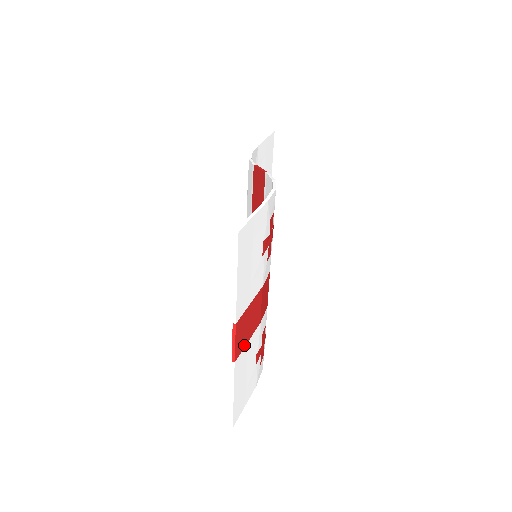
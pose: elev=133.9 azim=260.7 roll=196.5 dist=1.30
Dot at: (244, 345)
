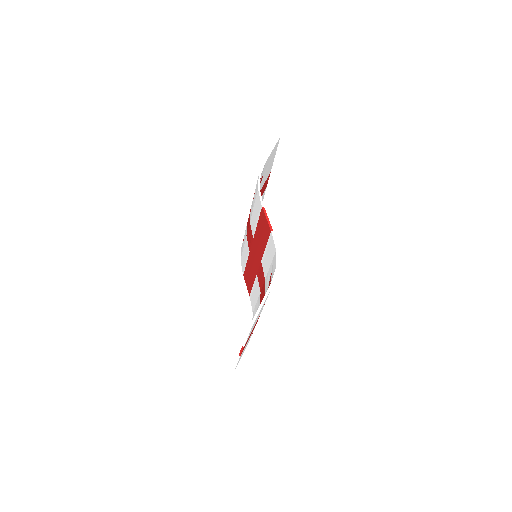
Dot at: (246, 343)
